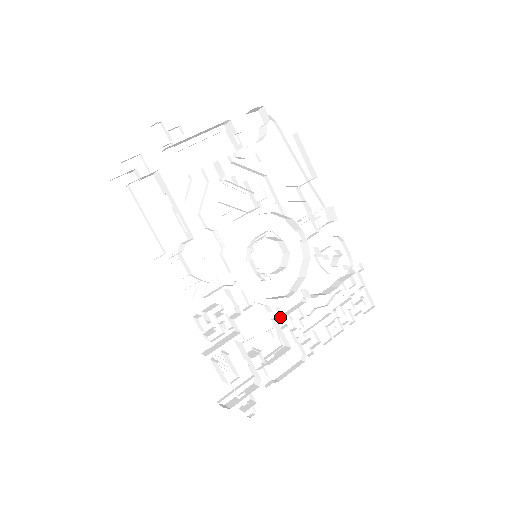
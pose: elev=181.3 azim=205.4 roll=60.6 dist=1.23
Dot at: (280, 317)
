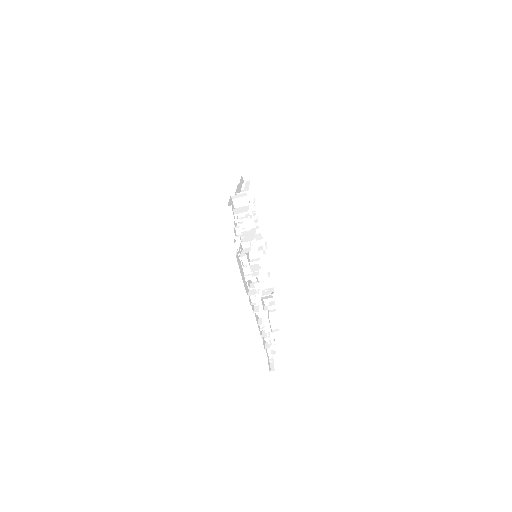
Dot at: occluded
